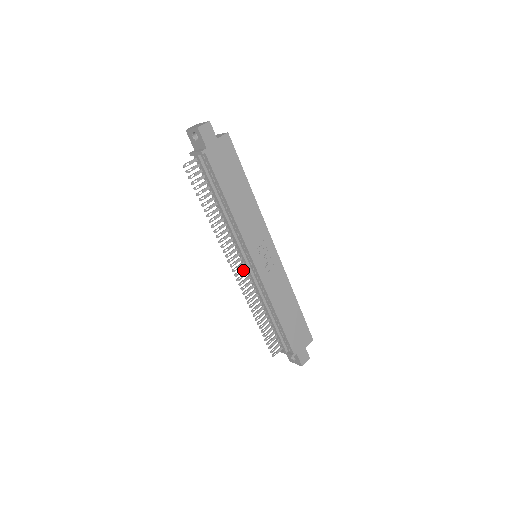
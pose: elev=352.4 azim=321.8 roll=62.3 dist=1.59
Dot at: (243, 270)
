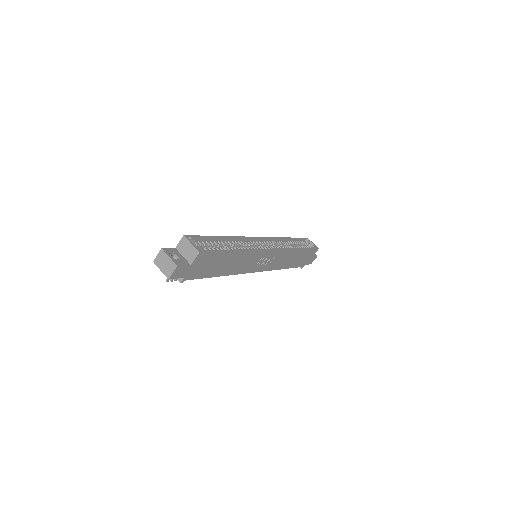
Dot at: occluded
